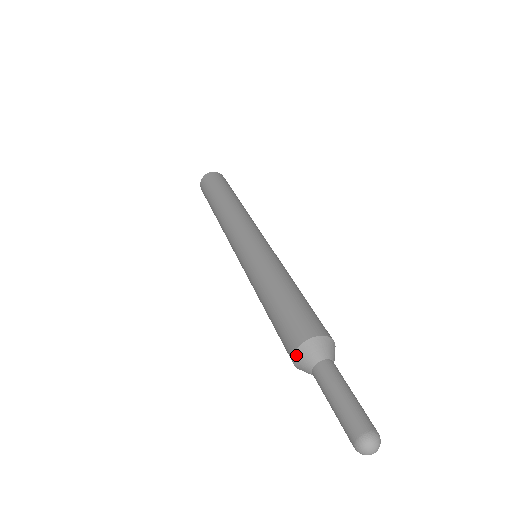
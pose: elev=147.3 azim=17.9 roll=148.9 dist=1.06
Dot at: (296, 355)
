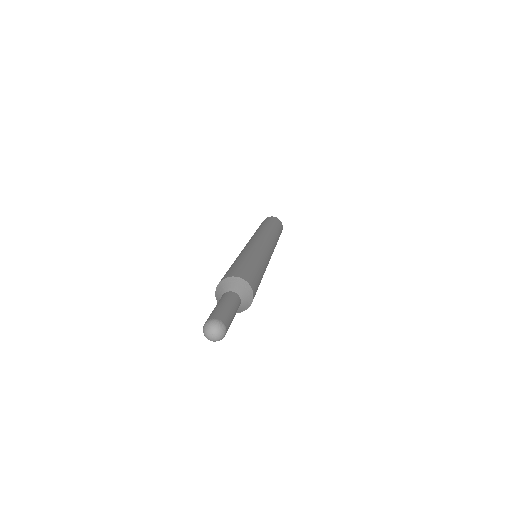
Dot at: (216, 296)
